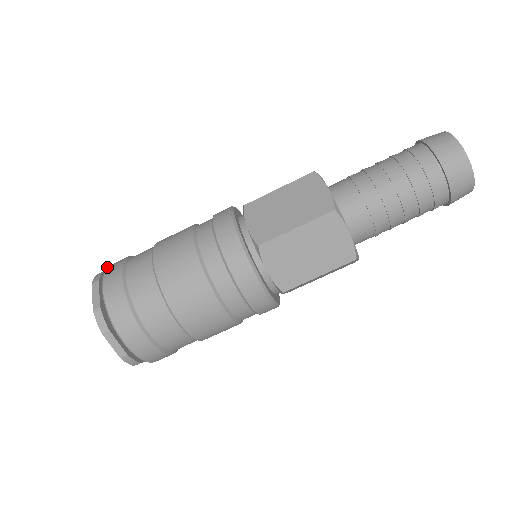
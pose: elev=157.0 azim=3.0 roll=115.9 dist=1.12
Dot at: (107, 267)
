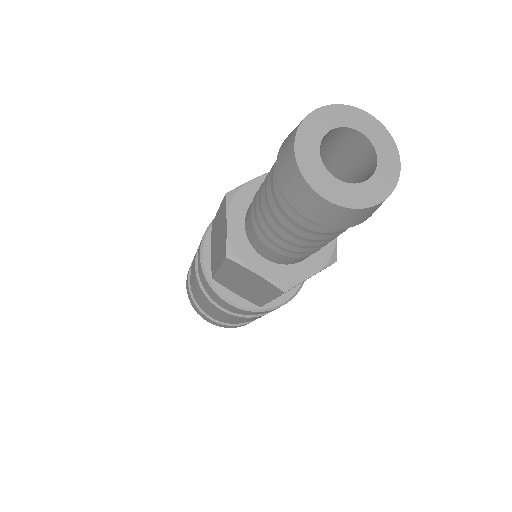
Dot at: occluded
